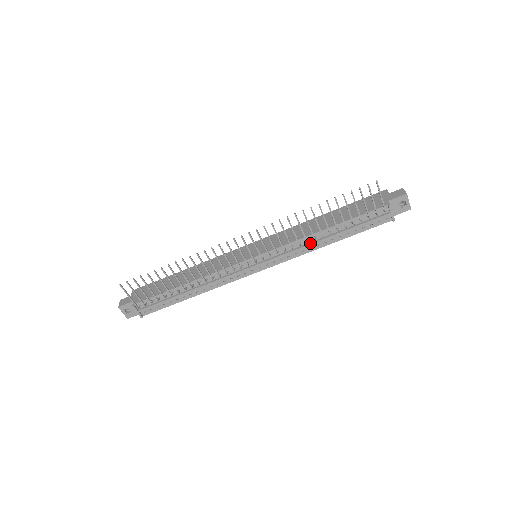
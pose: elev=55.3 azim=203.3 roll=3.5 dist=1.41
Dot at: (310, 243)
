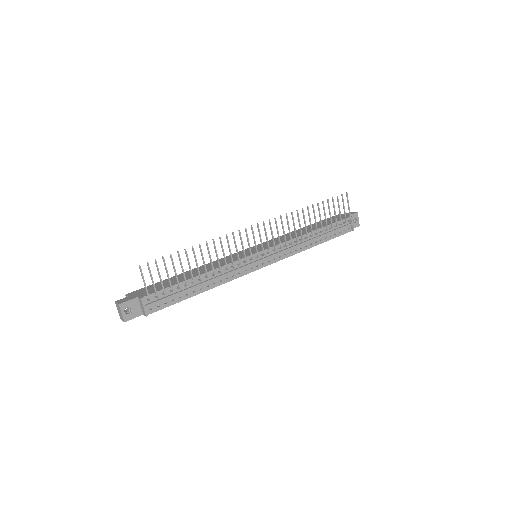
Dot at: (302, 242)
